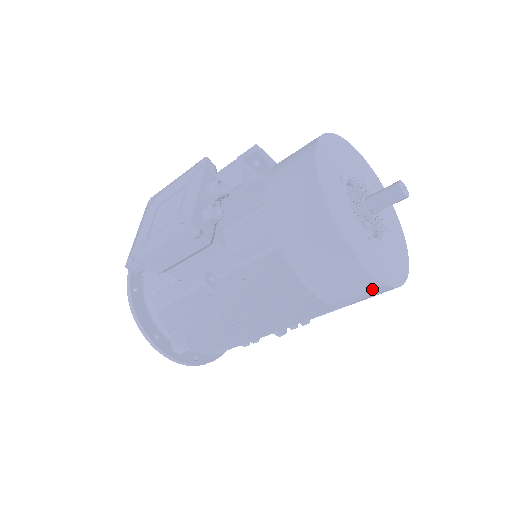
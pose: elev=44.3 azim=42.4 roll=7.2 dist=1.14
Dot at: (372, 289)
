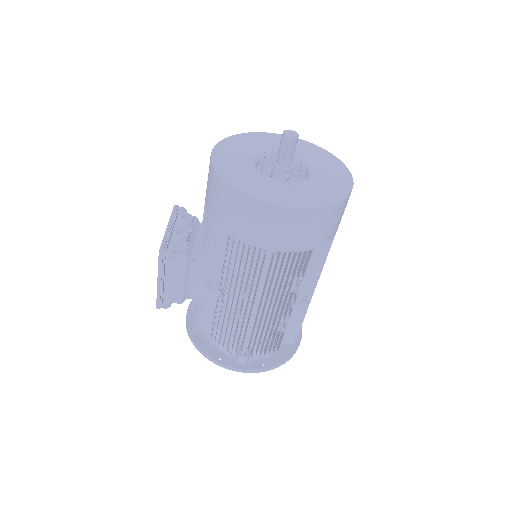
Dot at: (301, 219)
